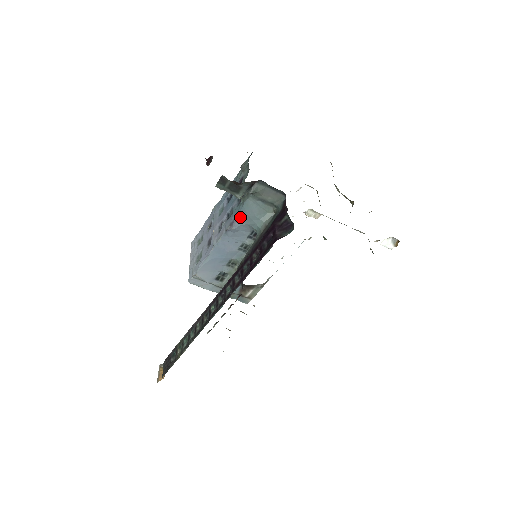
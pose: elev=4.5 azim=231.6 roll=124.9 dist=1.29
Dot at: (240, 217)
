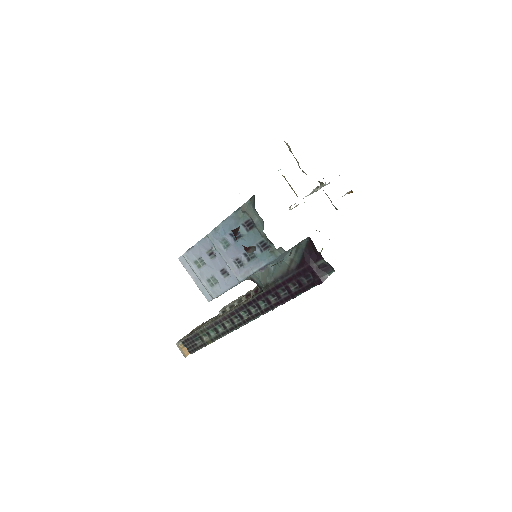
Dot at: (270, 263)
